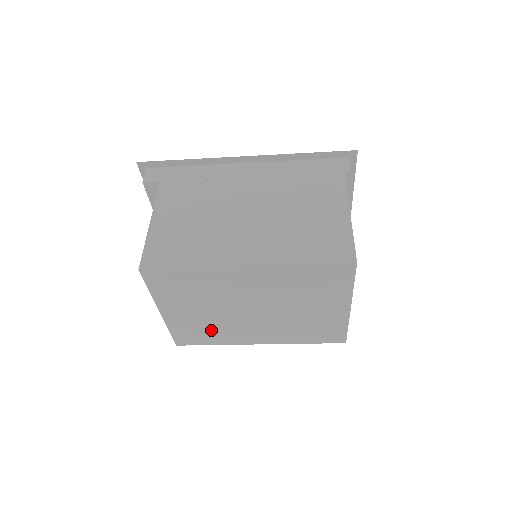
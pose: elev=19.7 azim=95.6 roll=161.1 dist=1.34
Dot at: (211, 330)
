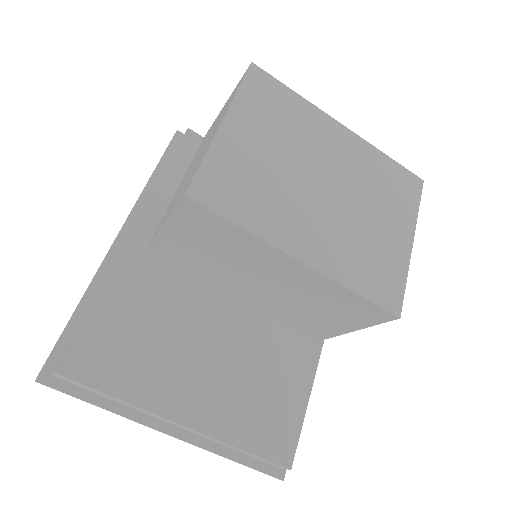
Dot at: (257, 192)
